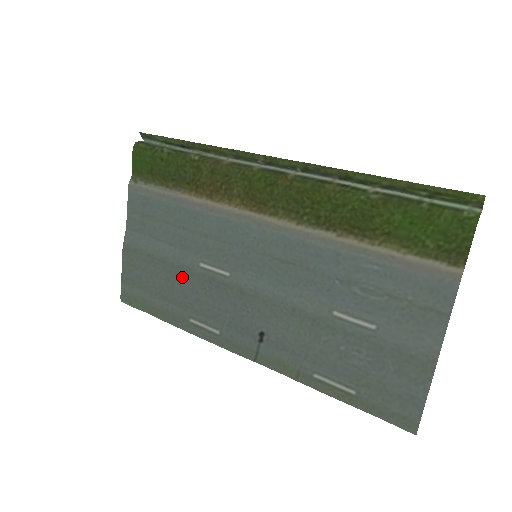
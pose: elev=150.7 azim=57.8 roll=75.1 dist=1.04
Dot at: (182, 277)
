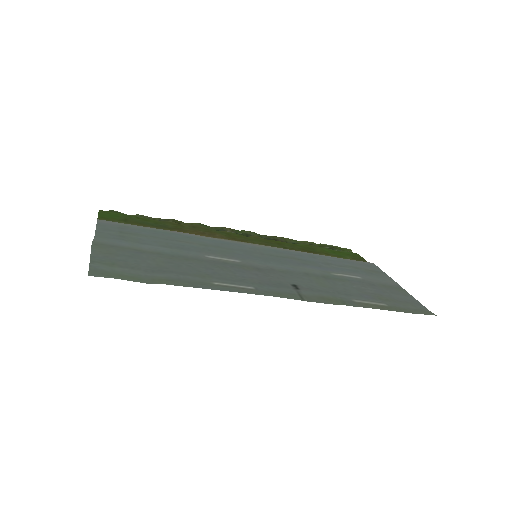
Dot at: (188, 261)
